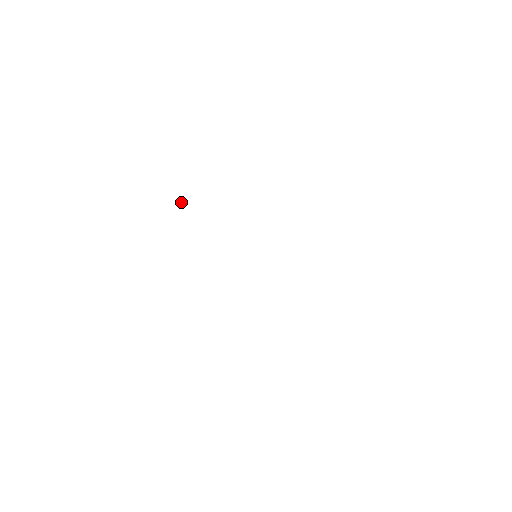
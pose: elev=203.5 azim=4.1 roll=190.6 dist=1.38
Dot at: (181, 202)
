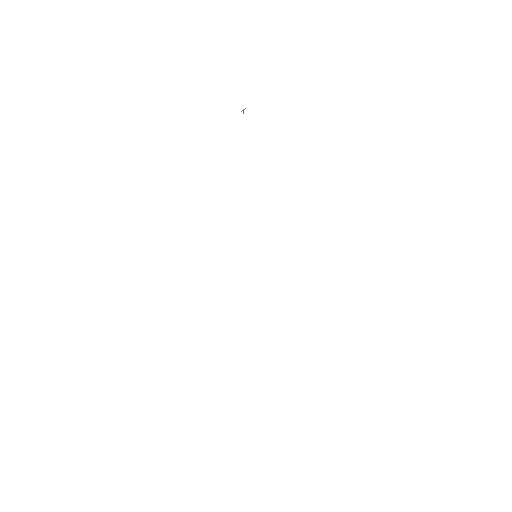
Dot at: occluded
